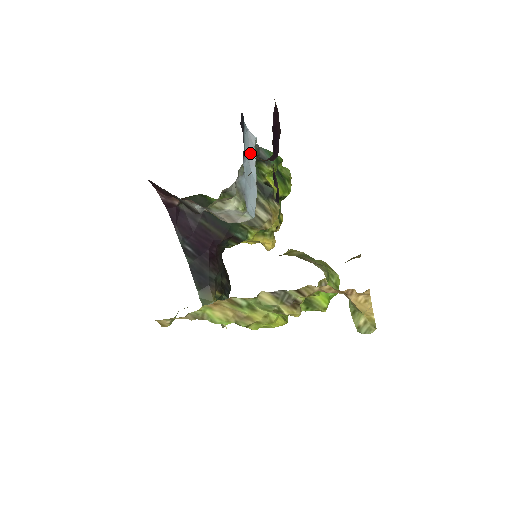
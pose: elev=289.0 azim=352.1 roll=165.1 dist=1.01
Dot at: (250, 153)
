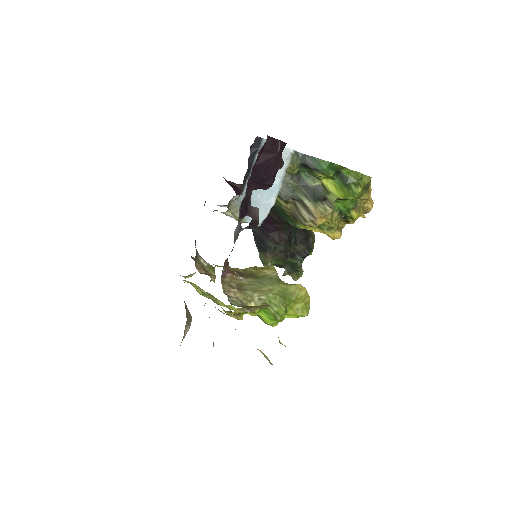
Dot at: occluded
